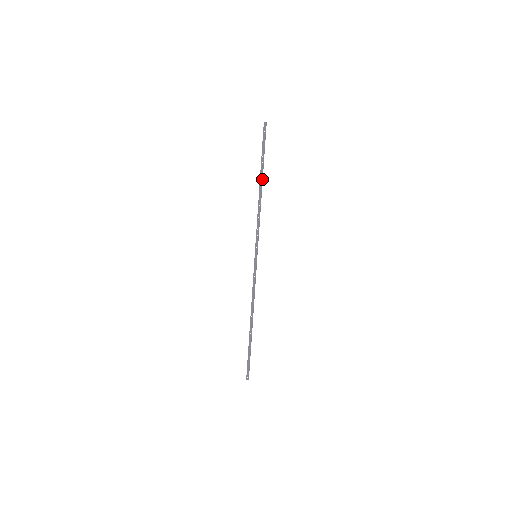
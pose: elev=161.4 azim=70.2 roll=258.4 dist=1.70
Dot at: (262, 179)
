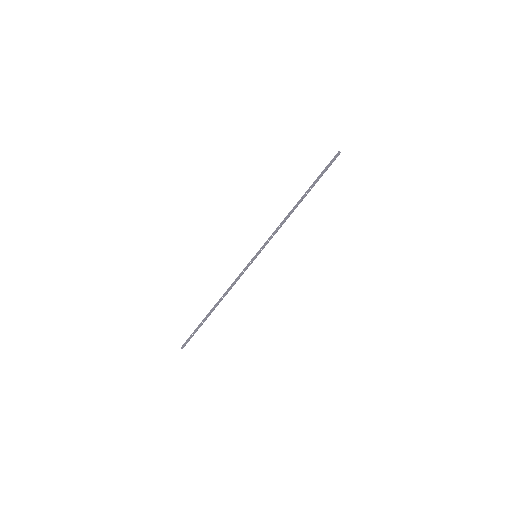
Dot at: (304, 197)
